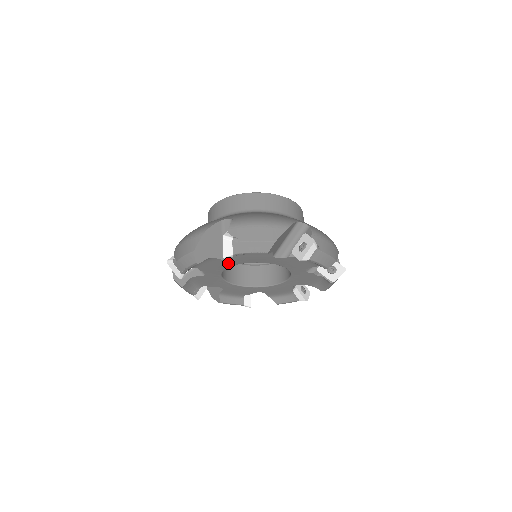
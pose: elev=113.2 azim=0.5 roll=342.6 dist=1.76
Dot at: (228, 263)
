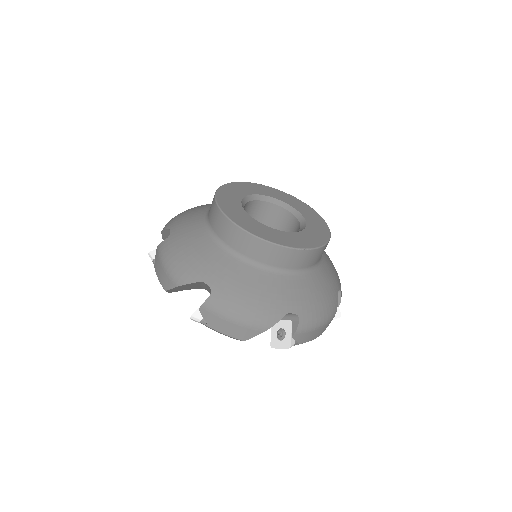
Dot at: occluded
